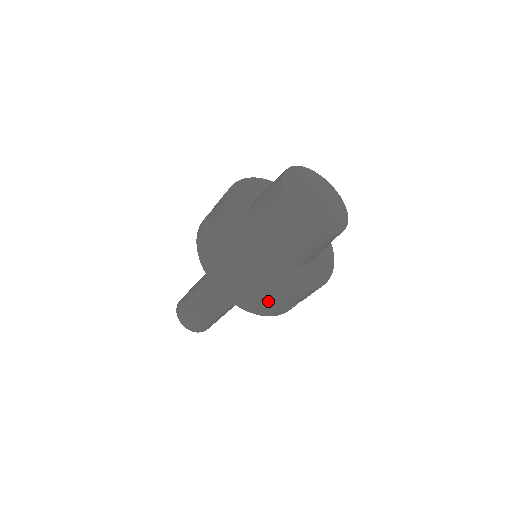
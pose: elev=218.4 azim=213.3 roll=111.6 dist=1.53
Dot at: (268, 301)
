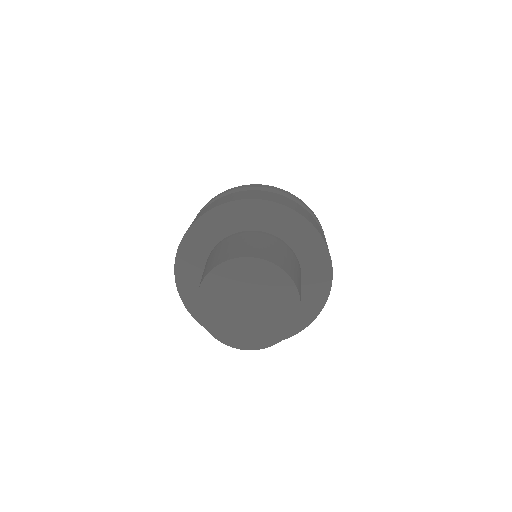
Dot at: occluded
